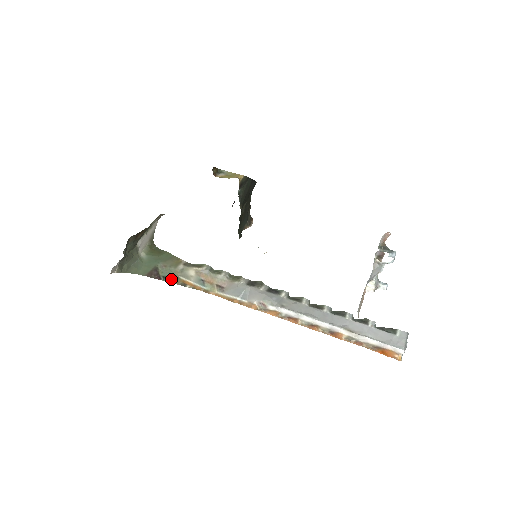
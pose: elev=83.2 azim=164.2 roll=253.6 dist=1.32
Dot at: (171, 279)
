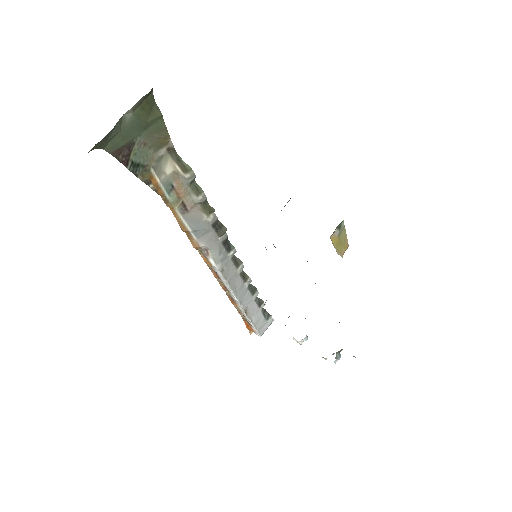
Dot at: (139, 170)
